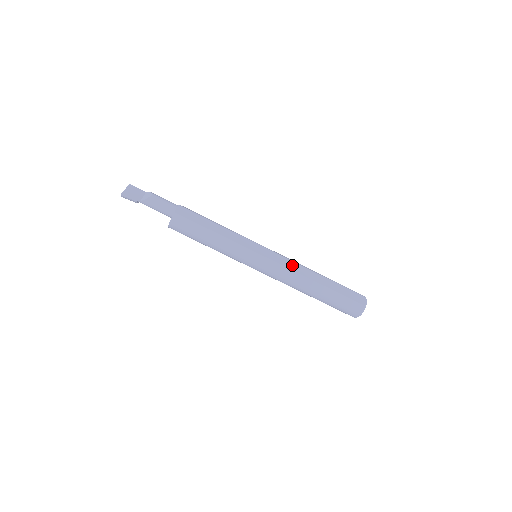
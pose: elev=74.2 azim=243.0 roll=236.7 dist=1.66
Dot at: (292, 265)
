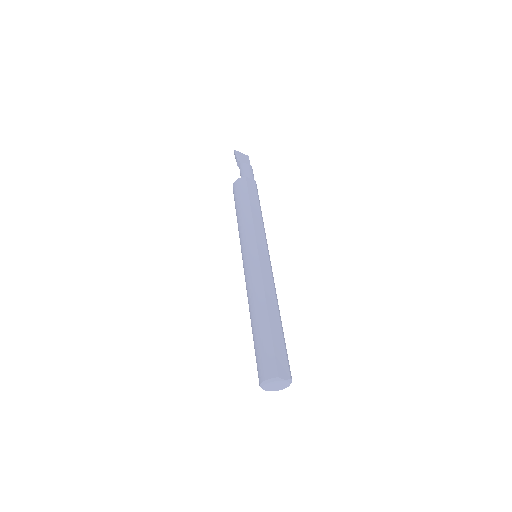
Dot at: (269, 282)
